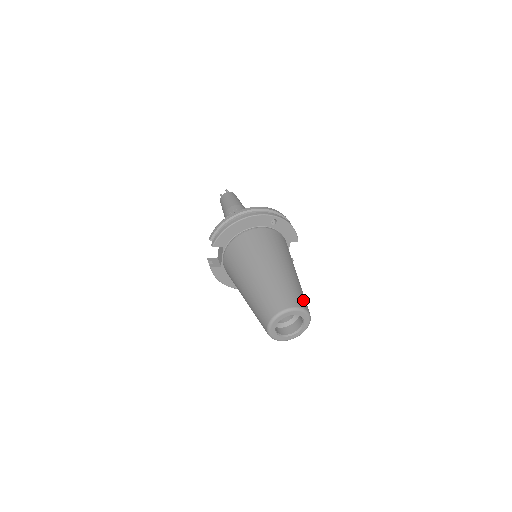
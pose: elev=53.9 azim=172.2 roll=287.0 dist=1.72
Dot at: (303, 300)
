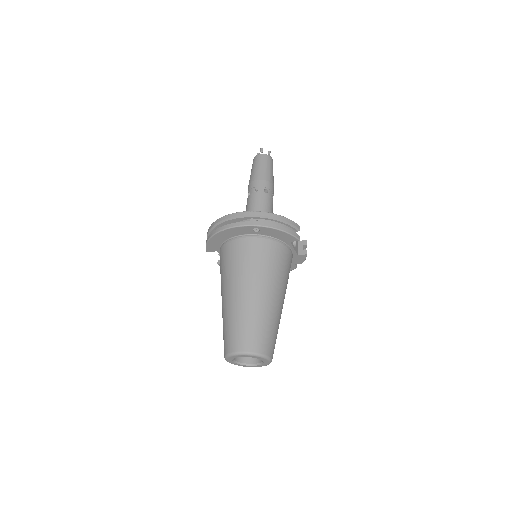
Dot at: (258, 339)
